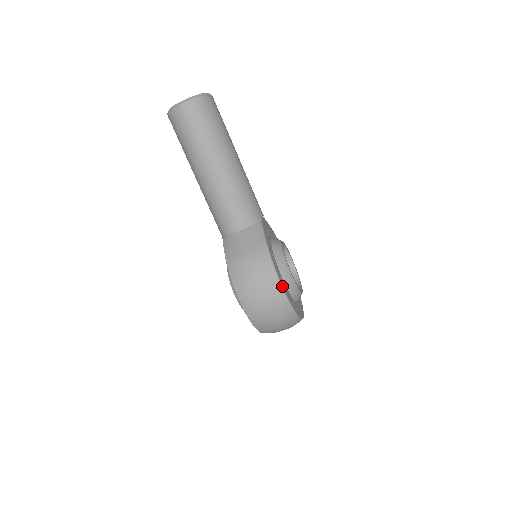
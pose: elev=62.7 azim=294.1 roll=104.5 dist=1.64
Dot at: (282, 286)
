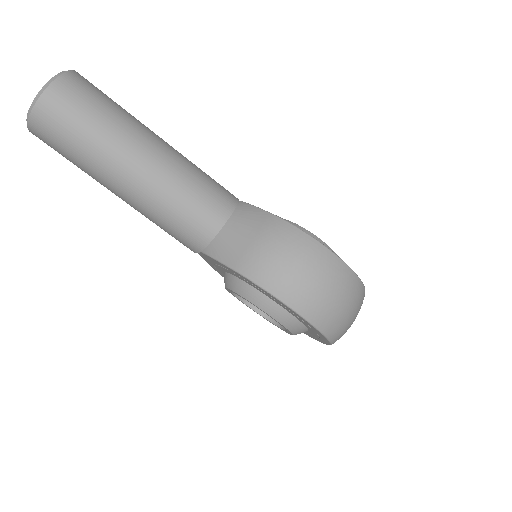
Dot at: (332, 251)
